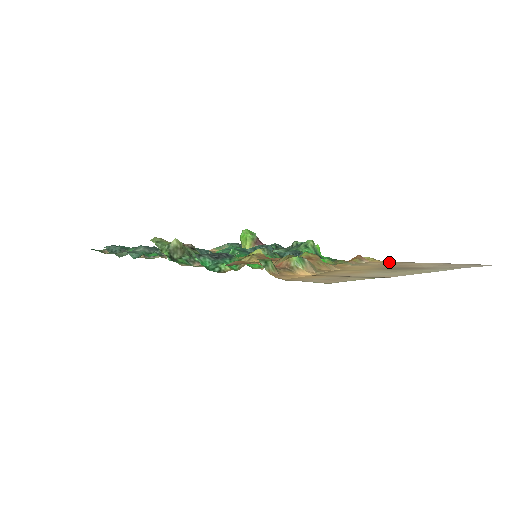
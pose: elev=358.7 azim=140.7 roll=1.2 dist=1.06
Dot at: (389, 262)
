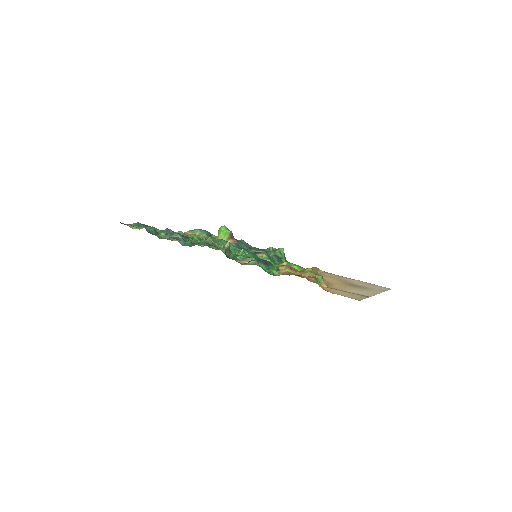
Dot at: (332, 274)
